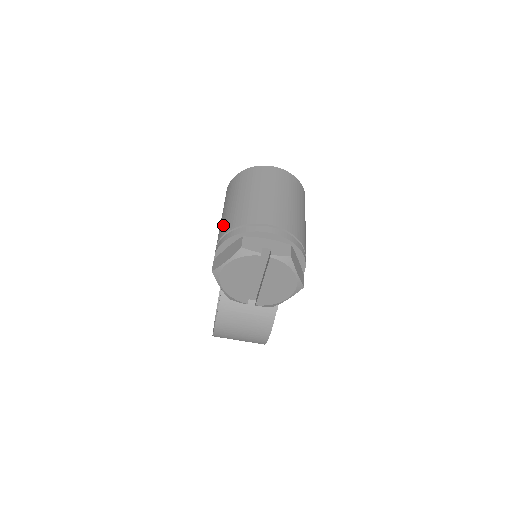
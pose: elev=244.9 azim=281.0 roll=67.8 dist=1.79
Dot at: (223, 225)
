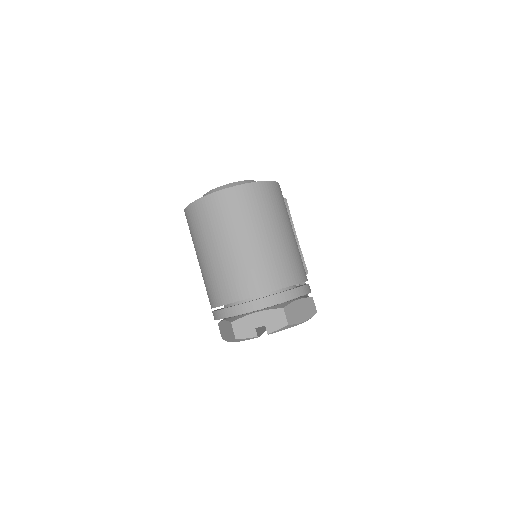
Dot at: (206, 290)
